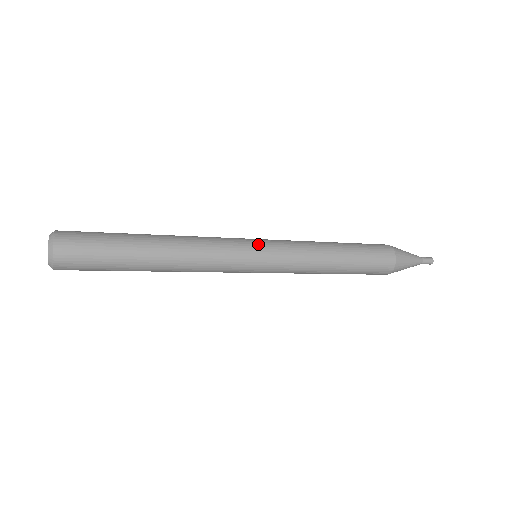
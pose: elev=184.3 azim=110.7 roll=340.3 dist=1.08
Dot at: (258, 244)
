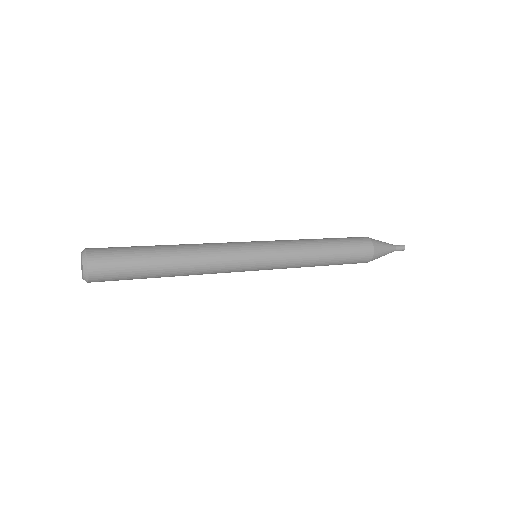
Dot at: (259, 263)
